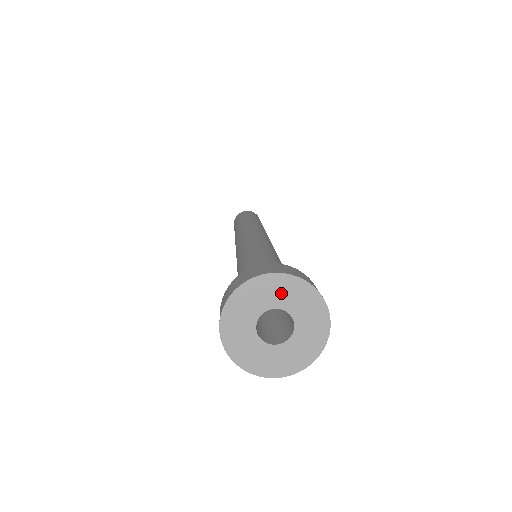
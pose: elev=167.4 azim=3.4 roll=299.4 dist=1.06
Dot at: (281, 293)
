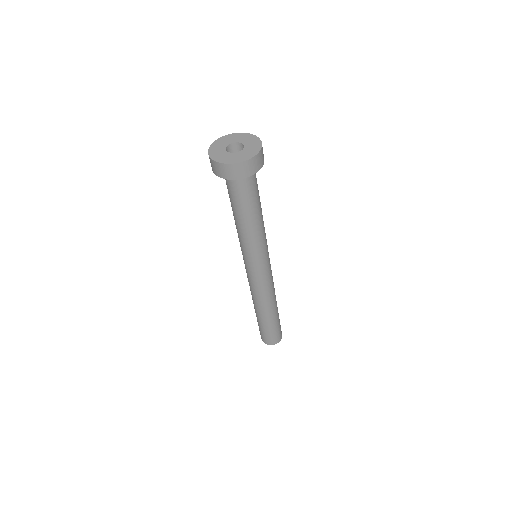
Dot at: (225, 141)
